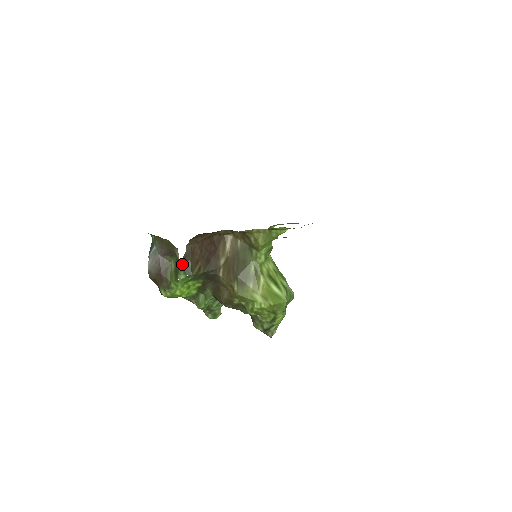
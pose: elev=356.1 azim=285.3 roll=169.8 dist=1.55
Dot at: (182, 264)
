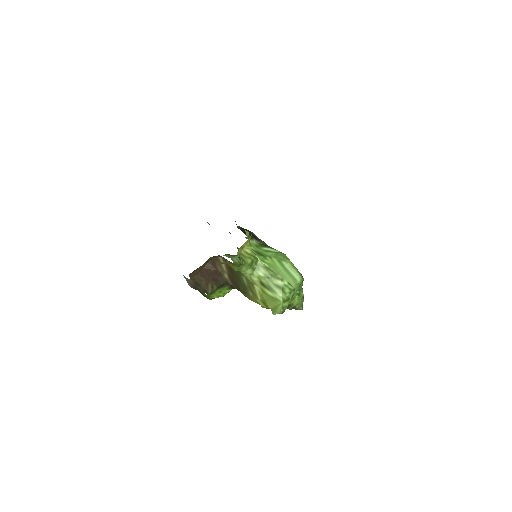
Dot at: occluded
